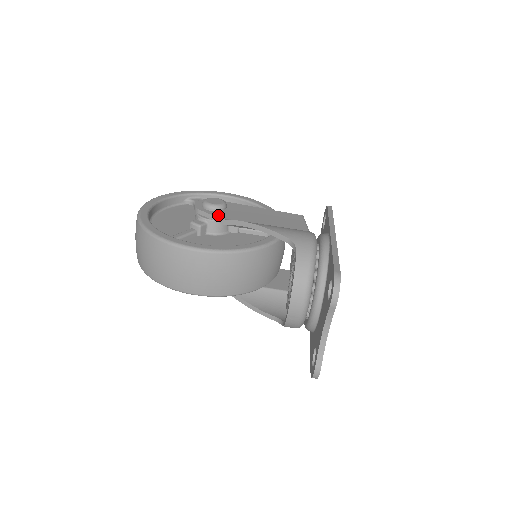
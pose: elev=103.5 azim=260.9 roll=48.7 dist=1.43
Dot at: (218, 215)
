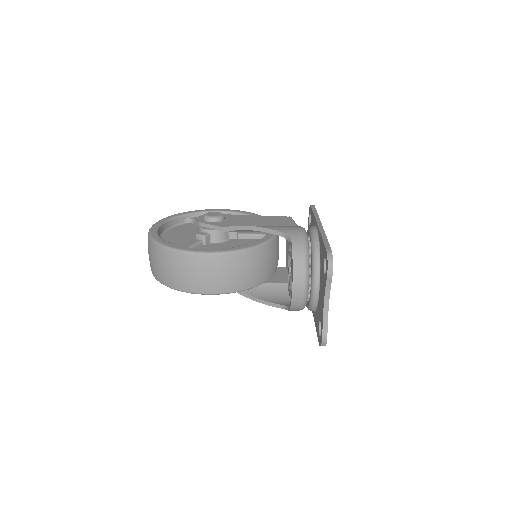
Dot at: (219, 225)
